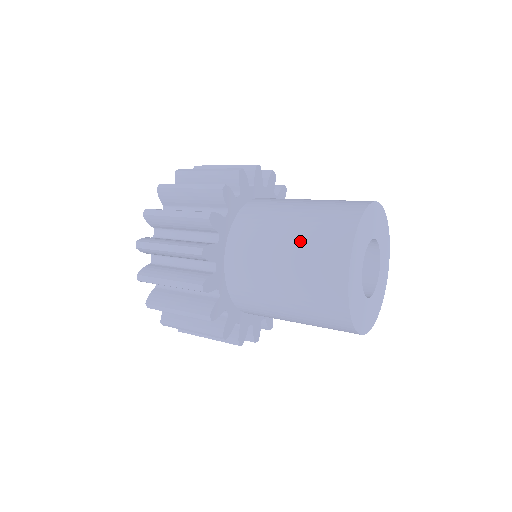
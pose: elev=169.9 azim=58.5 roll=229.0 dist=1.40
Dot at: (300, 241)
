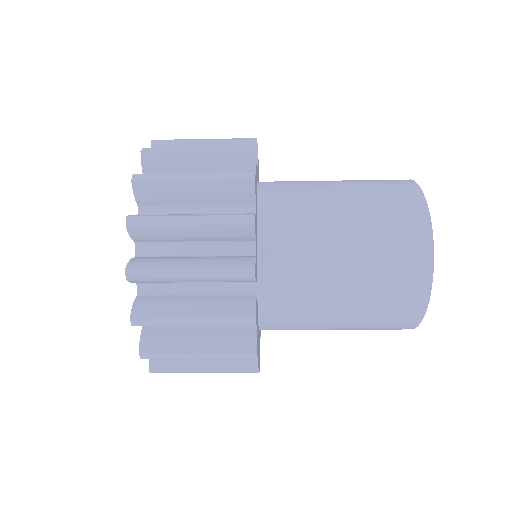
Dot at: (354, 181)
